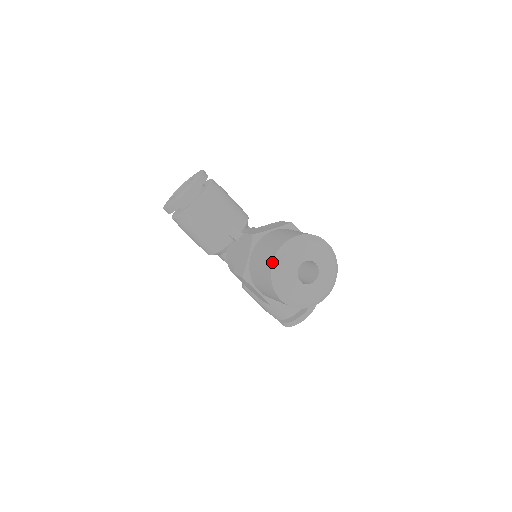
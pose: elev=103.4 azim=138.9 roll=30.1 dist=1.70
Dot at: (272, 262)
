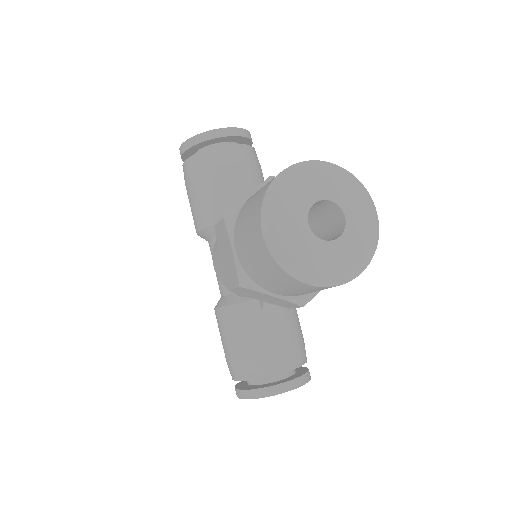
Dot at: occluded
